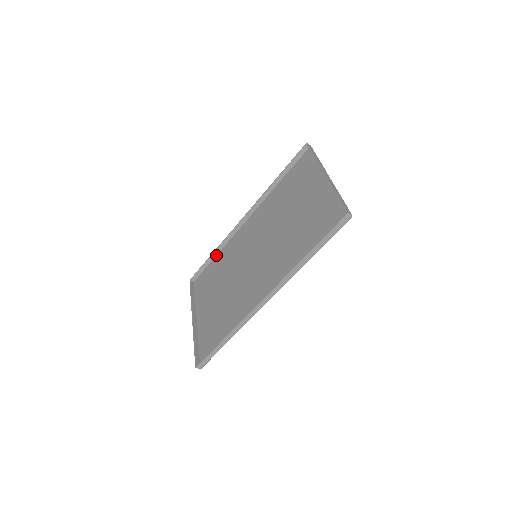
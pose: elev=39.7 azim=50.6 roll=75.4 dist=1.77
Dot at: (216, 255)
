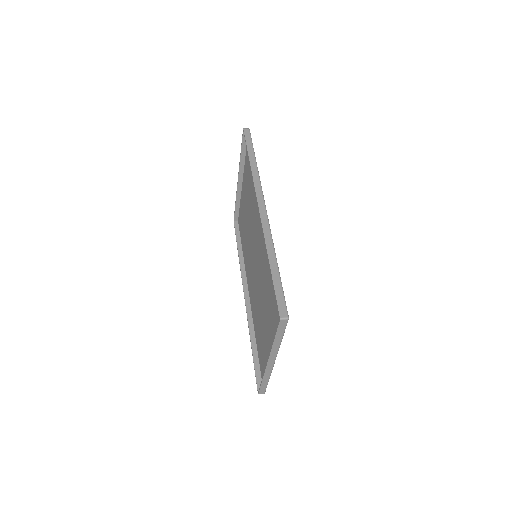
Dot at: (254, 161)
